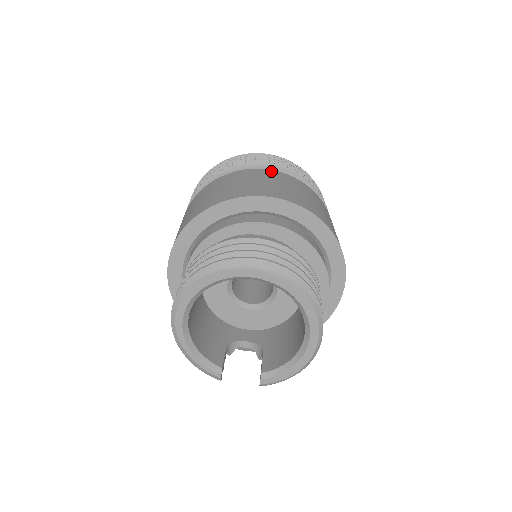
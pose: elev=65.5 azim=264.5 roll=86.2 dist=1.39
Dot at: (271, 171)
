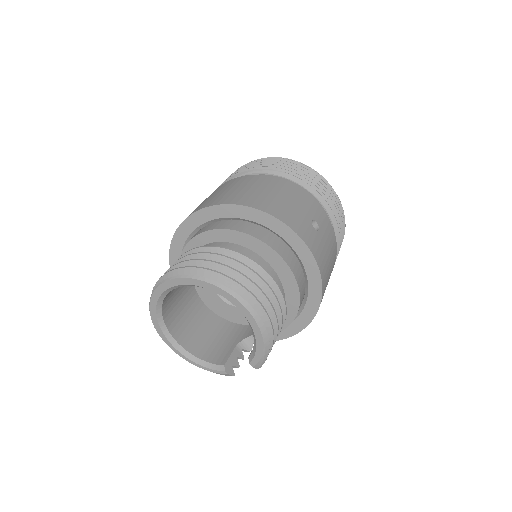
Dot at: (222, 185)
